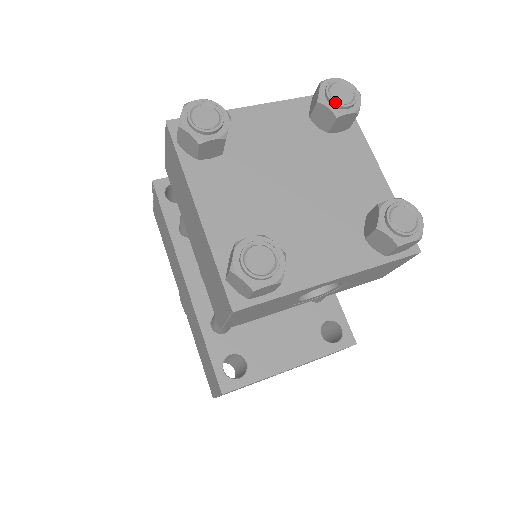
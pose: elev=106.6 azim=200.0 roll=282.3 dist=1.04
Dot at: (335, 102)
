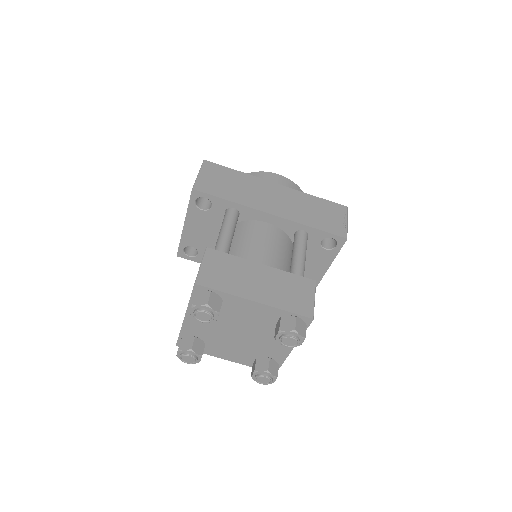
Dot at: occluded
